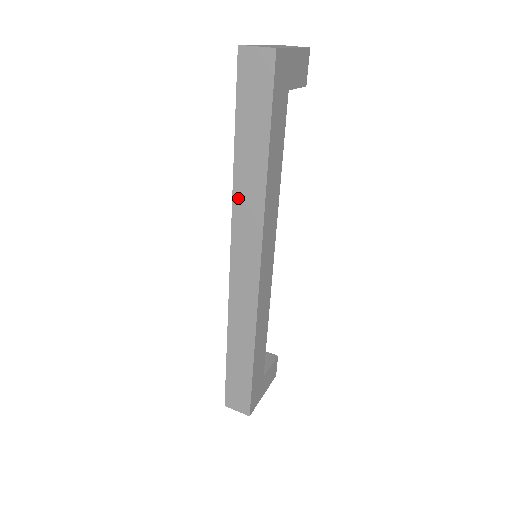
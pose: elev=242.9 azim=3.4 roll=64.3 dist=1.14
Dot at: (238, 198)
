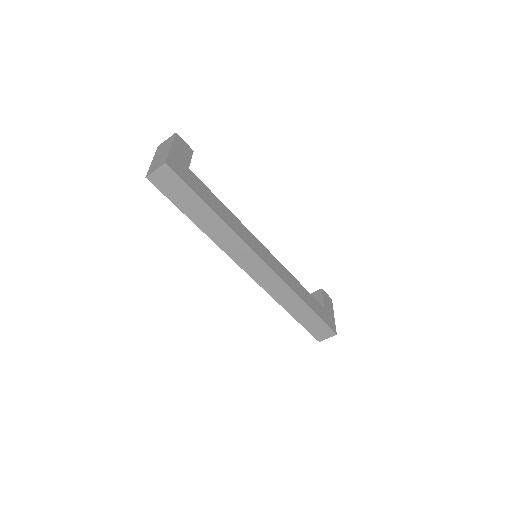
Dot at: (218, 241)
